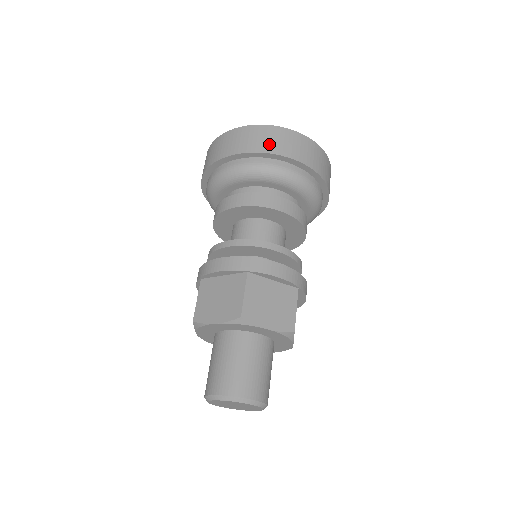
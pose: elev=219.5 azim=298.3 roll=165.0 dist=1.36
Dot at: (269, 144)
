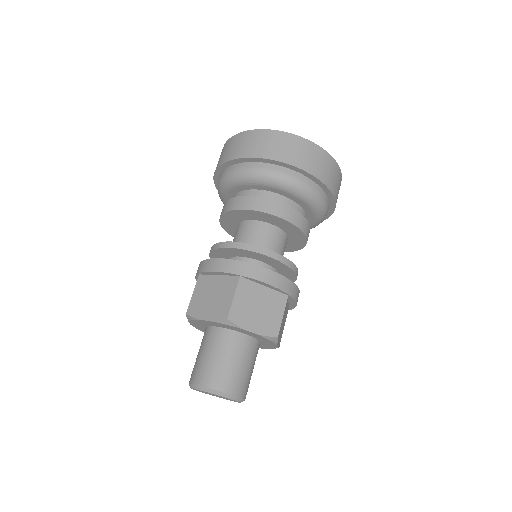
Dot at: (334, 183)
